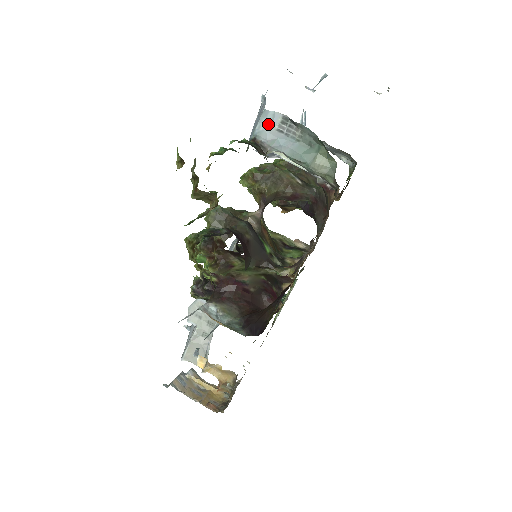
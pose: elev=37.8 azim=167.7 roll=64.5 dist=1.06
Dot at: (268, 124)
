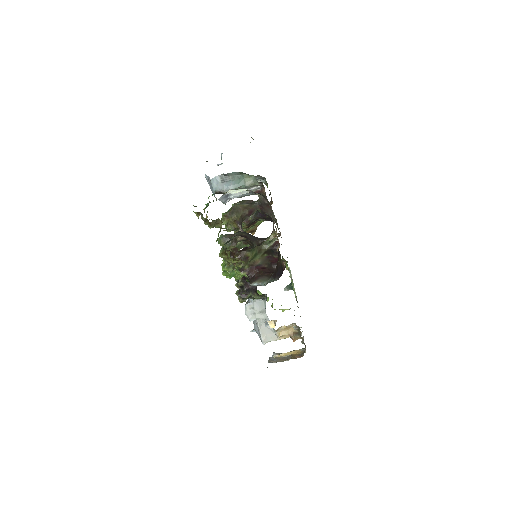
Dot at: (216, 183)
